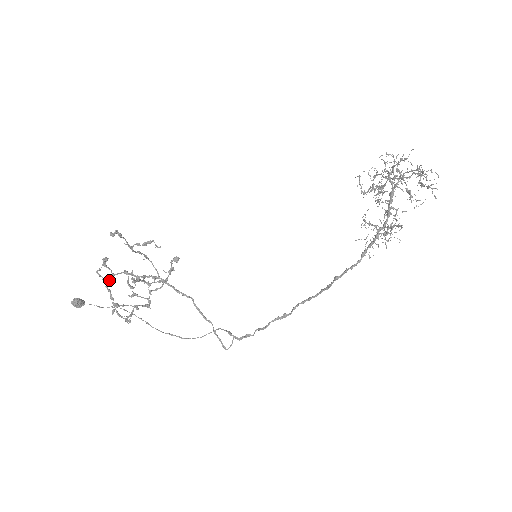
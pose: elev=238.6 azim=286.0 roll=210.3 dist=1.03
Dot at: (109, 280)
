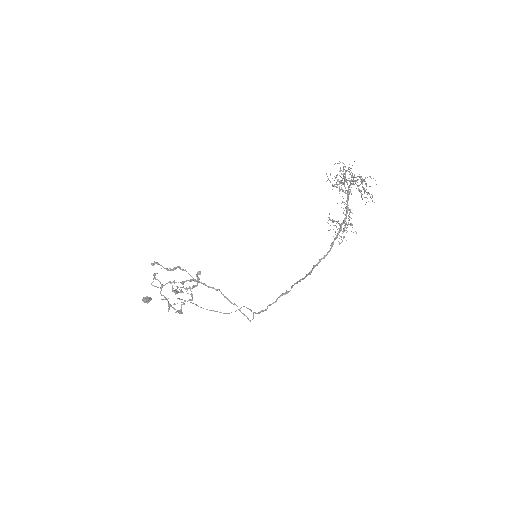
Dot at: occluded
